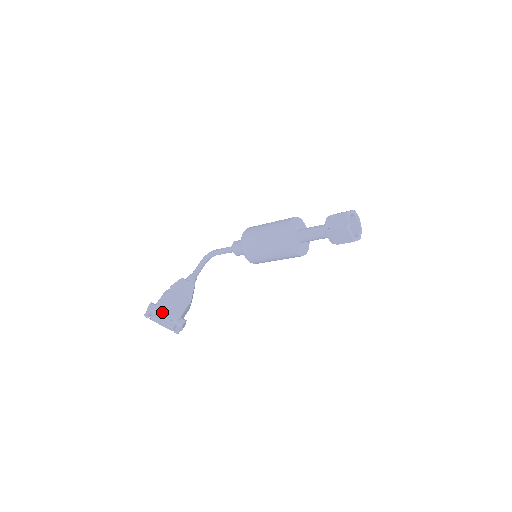
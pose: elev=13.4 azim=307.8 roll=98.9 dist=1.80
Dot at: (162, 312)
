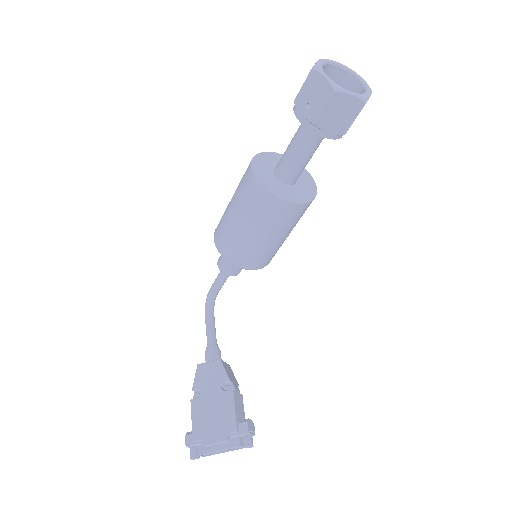
Dot at: (208, 437)
